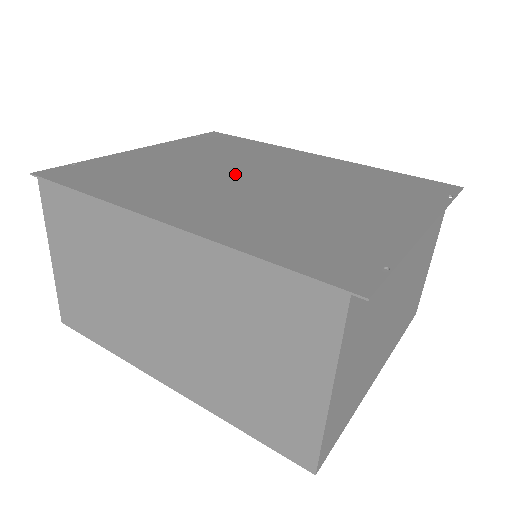
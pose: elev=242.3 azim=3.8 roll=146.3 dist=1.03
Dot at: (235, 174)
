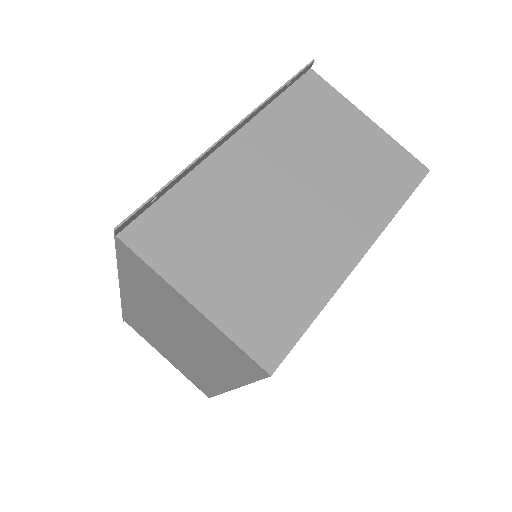
Dot at: occluded
